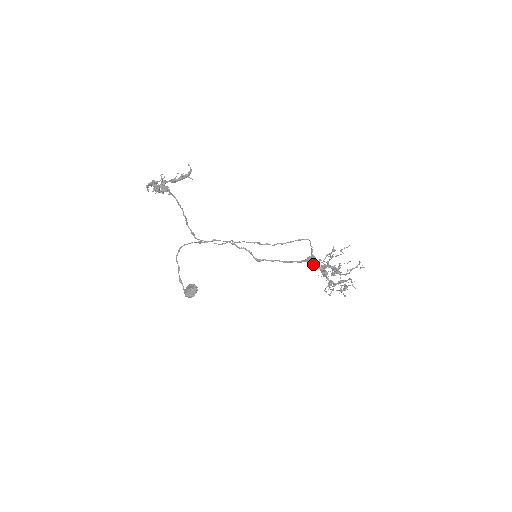
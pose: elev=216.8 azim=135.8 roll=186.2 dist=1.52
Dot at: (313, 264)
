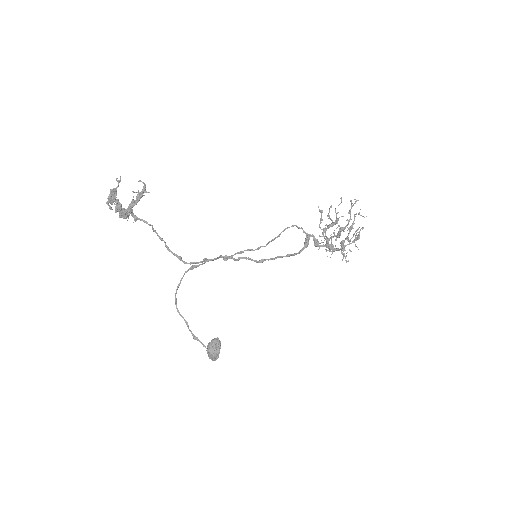
Dot at: (314, 244)
